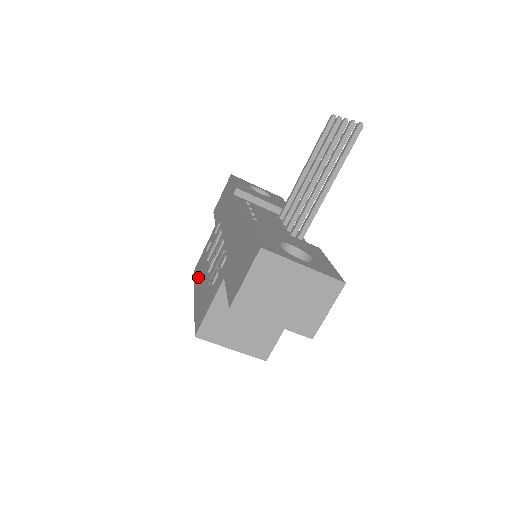
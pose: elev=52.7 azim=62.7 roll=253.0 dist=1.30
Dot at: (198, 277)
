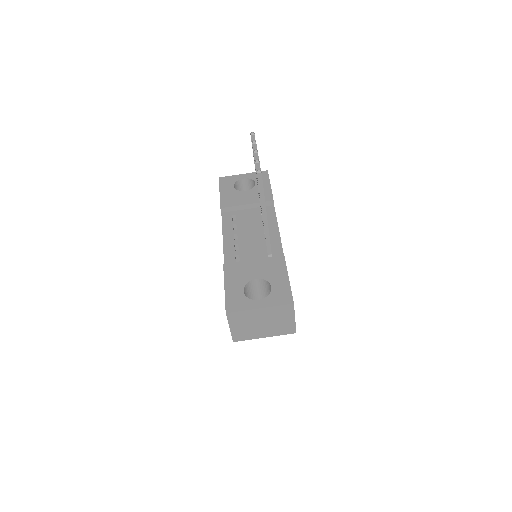
Dot at: occluded
